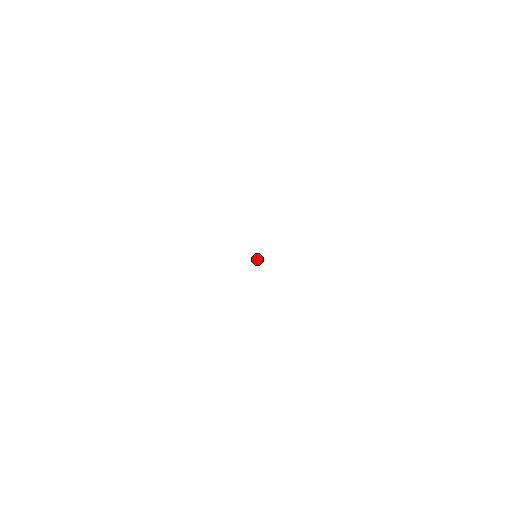
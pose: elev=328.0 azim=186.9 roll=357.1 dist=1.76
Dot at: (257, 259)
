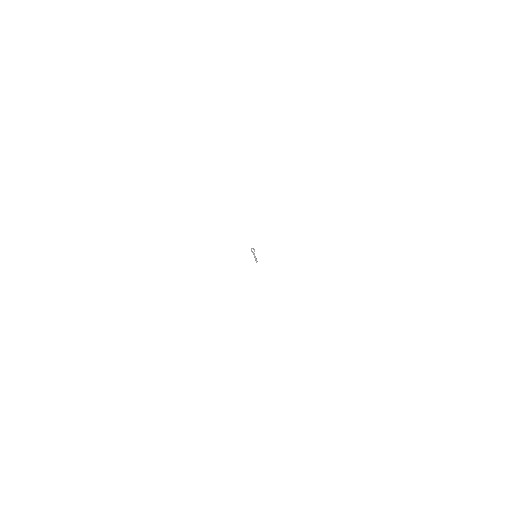
Dot at: (255, 259)
